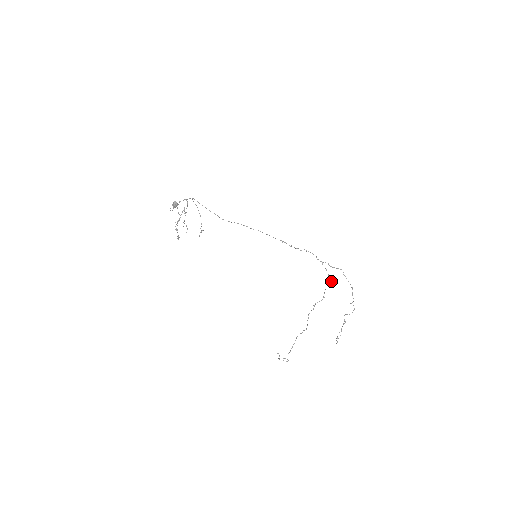
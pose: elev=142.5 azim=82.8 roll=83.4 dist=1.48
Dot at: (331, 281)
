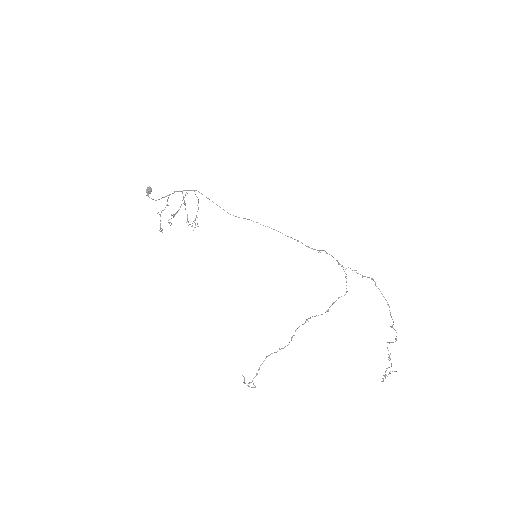
Dot at: (347, 291)
